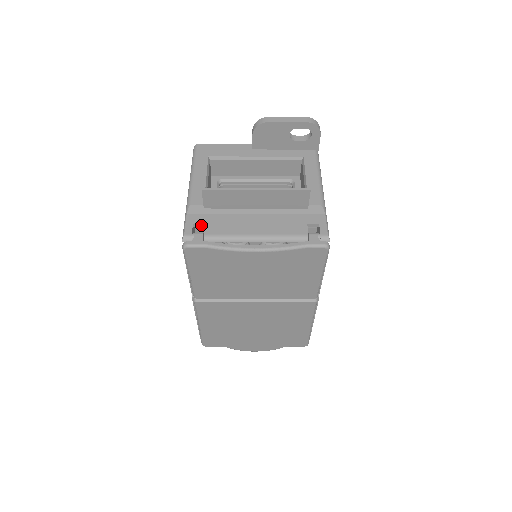
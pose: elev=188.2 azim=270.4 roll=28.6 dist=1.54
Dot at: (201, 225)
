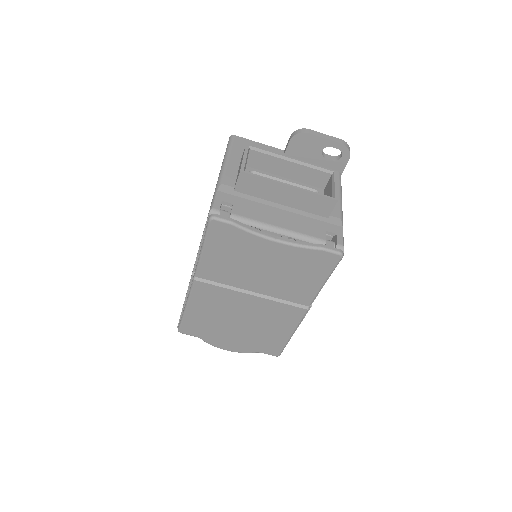
Dot at: (229, 204)
